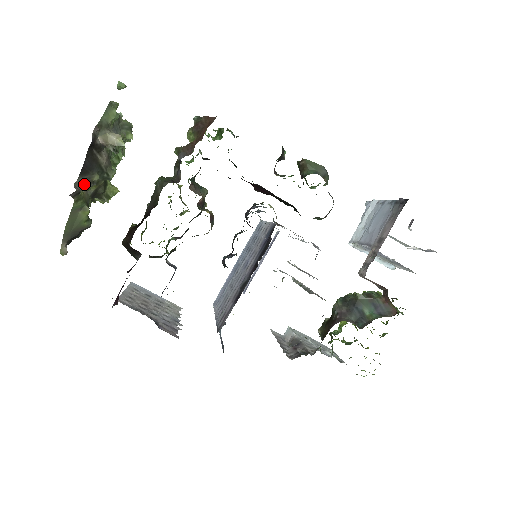
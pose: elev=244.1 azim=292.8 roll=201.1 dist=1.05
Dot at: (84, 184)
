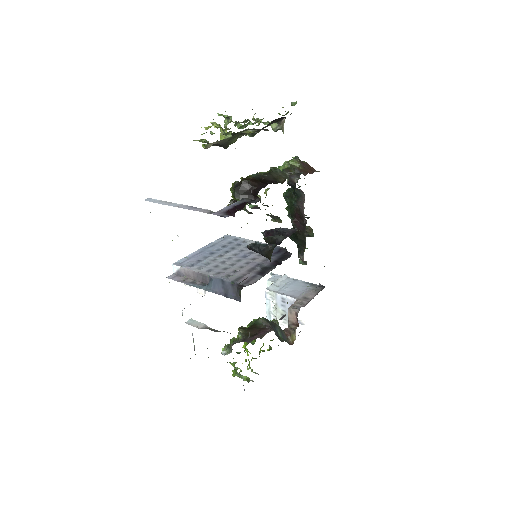
Dot at: occluded
